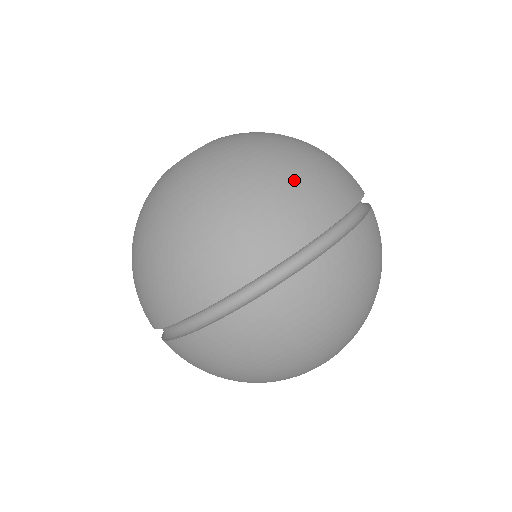
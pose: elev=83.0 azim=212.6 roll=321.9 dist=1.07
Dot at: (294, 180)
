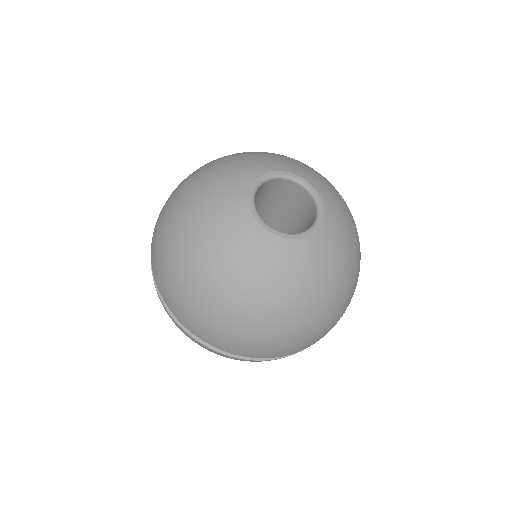
Dot at: occluded
